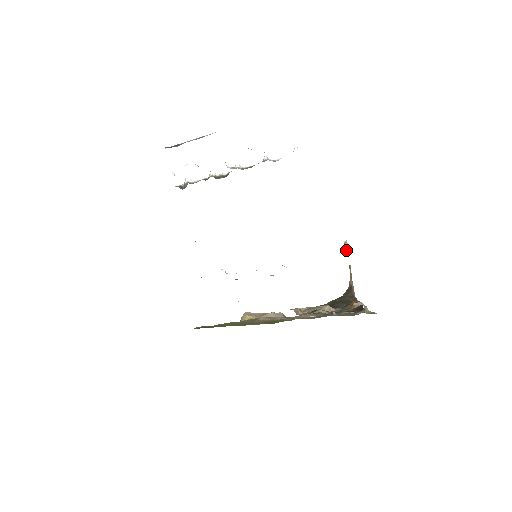
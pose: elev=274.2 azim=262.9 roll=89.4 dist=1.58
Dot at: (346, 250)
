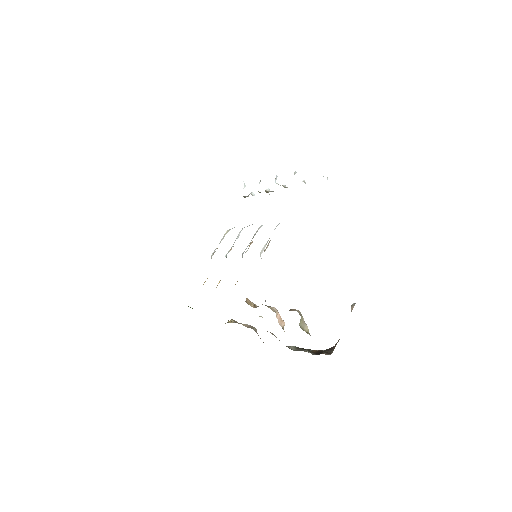
Dot at: occluded
